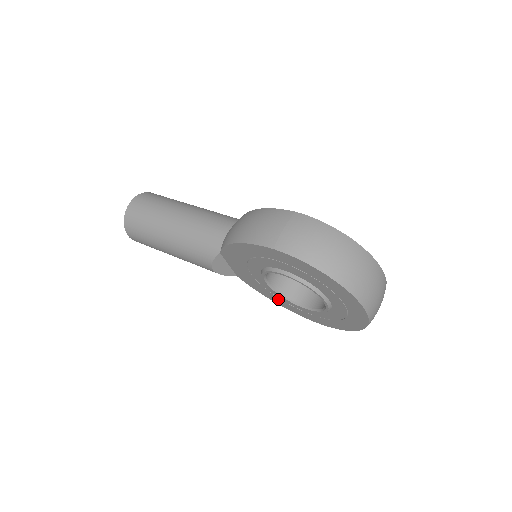
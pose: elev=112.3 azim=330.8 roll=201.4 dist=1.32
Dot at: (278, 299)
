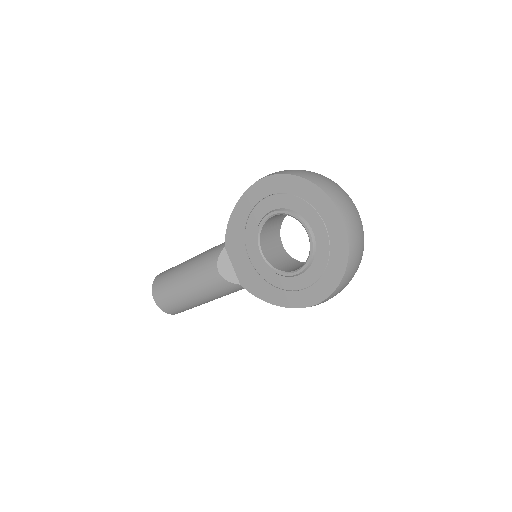
Dot at: (276, 292)
